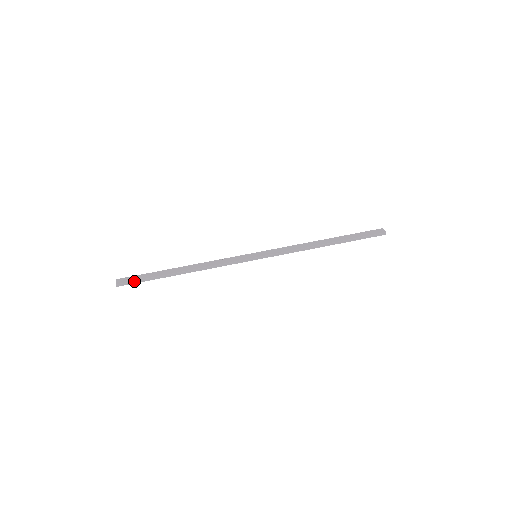
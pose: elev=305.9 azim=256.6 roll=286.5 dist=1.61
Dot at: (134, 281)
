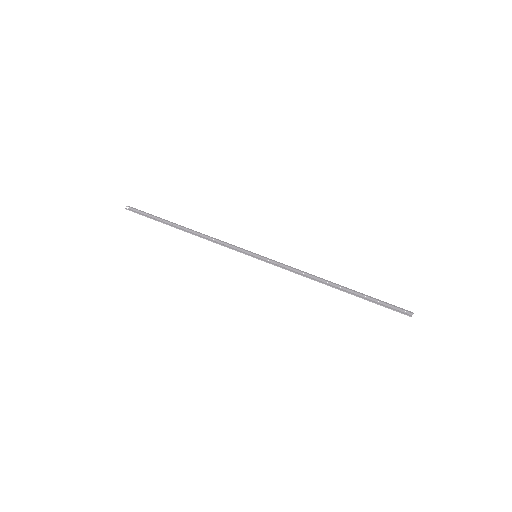
Dot at: (141, 213)
